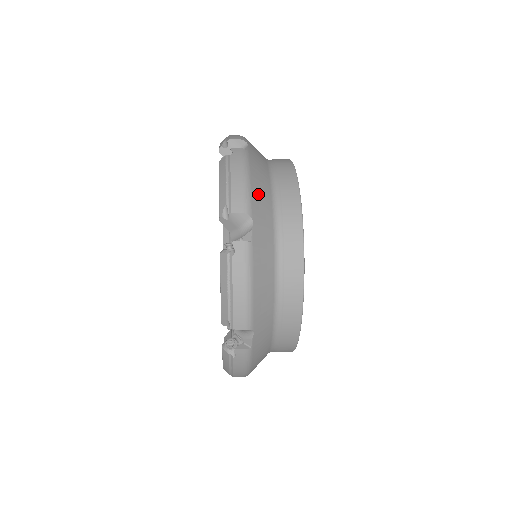
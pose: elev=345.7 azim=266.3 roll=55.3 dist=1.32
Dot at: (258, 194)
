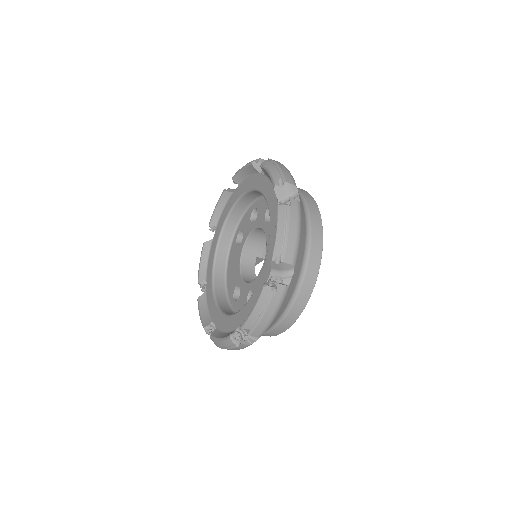
Dot at: occluded
